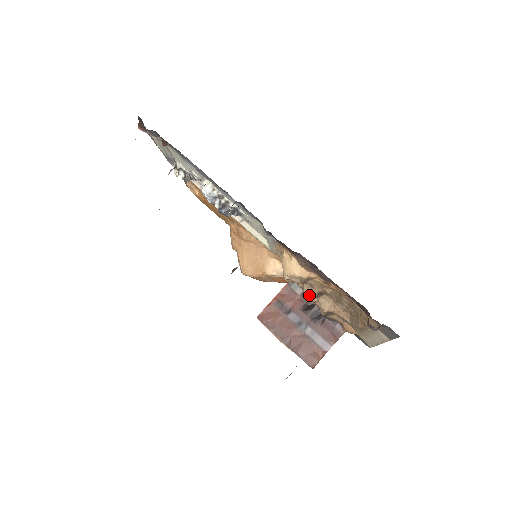
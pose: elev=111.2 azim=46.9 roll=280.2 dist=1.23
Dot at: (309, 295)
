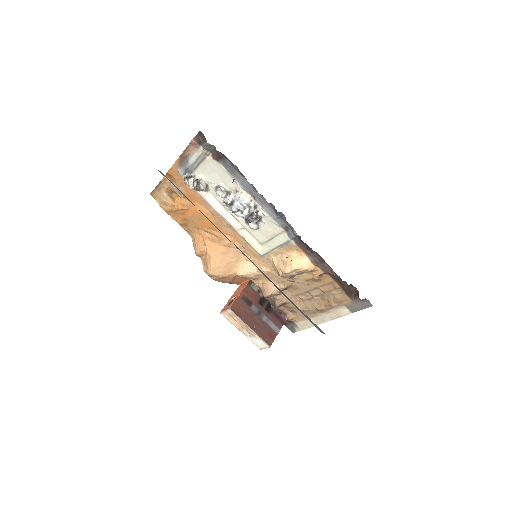
Dot at: (275, 290)
